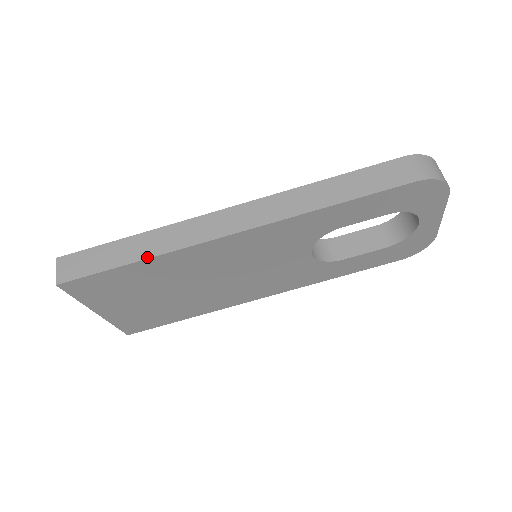
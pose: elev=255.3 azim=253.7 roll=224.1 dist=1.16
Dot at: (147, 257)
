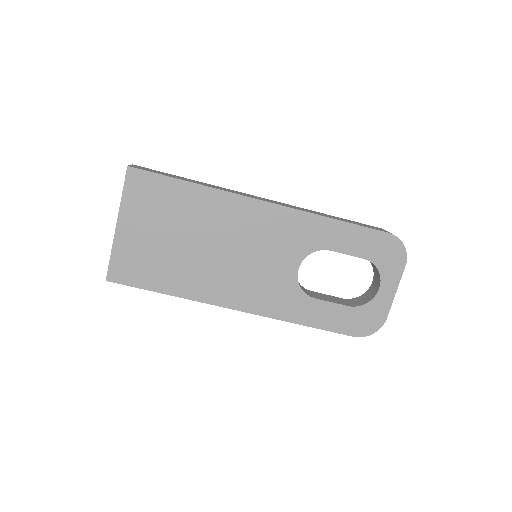
Dot at: (201, 184)
